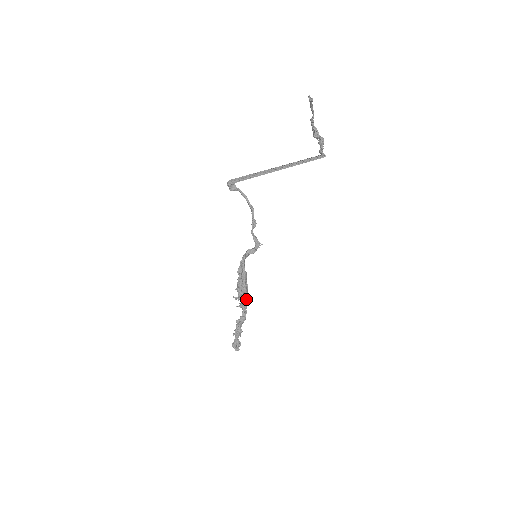
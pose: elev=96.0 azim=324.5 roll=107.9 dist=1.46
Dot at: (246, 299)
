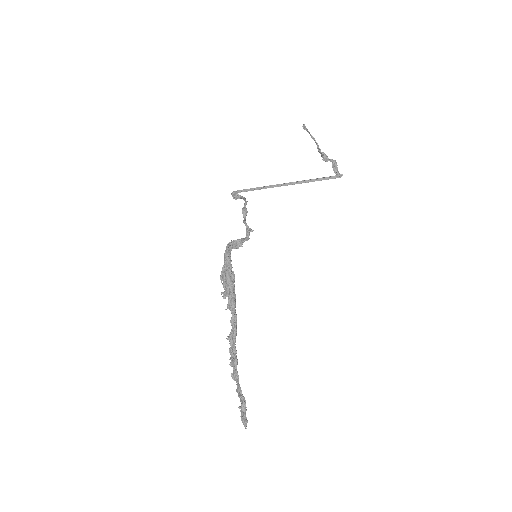
Dot at: (230, 290)
